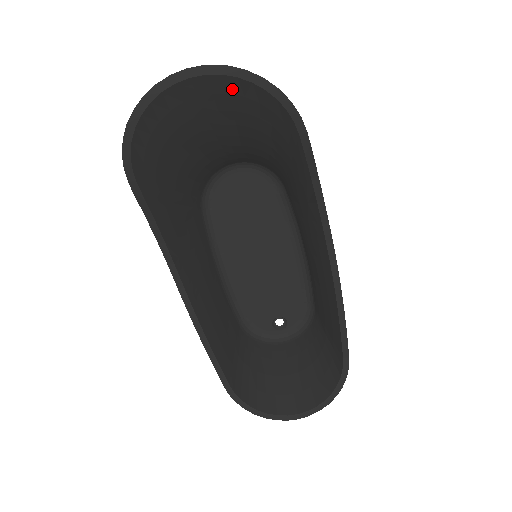
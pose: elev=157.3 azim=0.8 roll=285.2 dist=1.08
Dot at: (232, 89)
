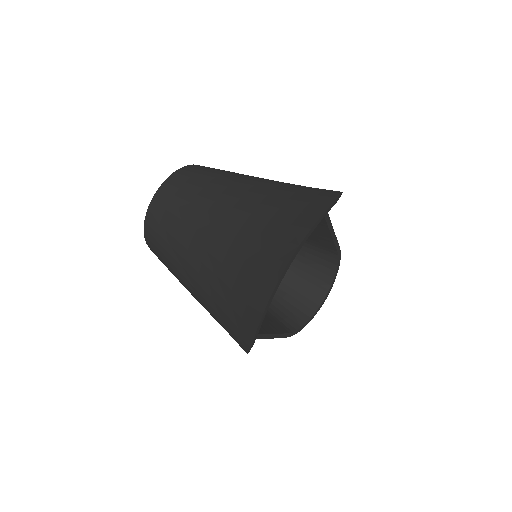
Dot at: occluded
